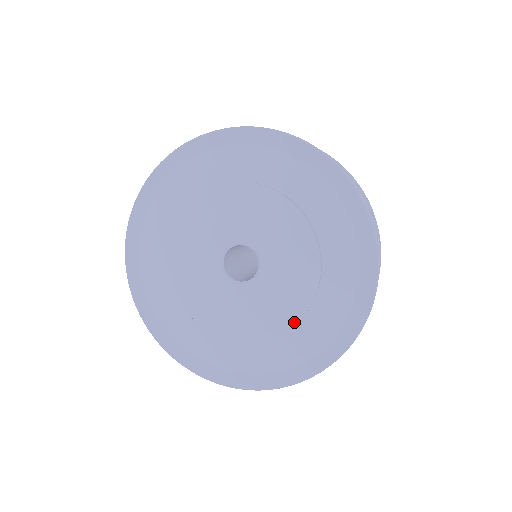
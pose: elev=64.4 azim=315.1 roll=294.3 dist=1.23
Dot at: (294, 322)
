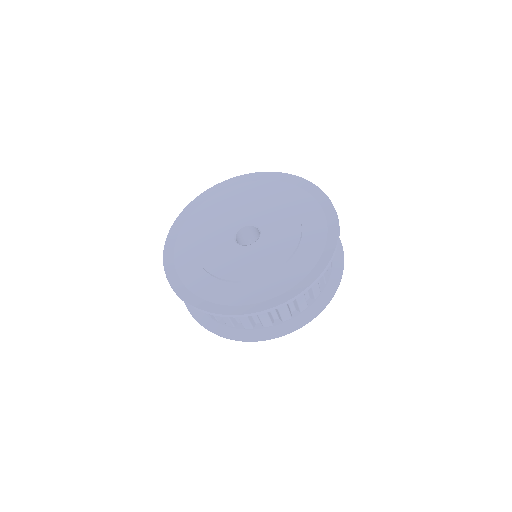
Dot at: (299, 235)
